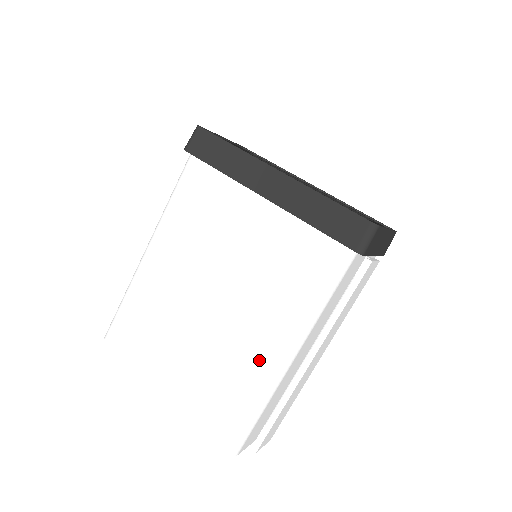
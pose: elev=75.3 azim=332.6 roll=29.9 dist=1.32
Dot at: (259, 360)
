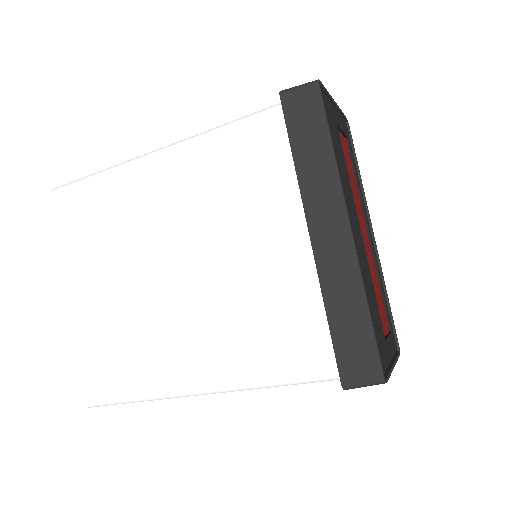
Dot at: (171, 365)
